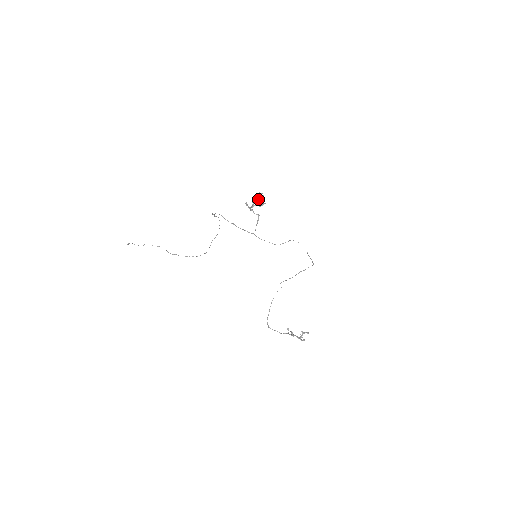
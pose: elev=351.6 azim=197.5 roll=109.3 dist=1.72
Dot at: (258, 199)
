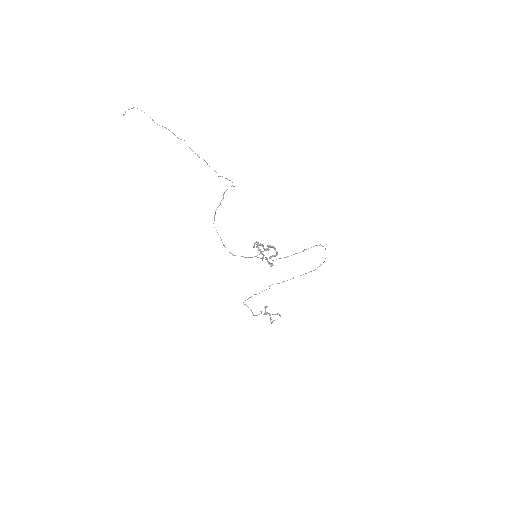
Dot at: (271, 246)
